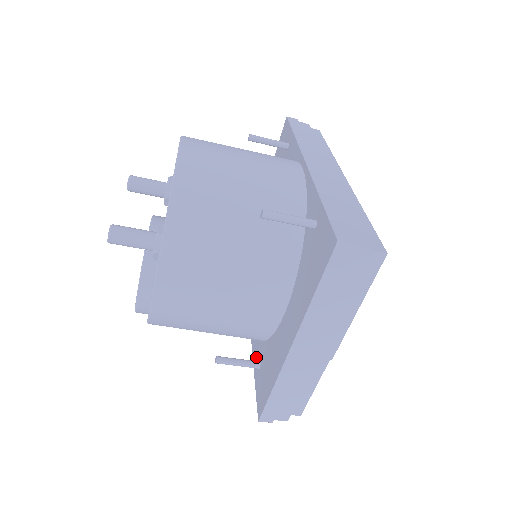
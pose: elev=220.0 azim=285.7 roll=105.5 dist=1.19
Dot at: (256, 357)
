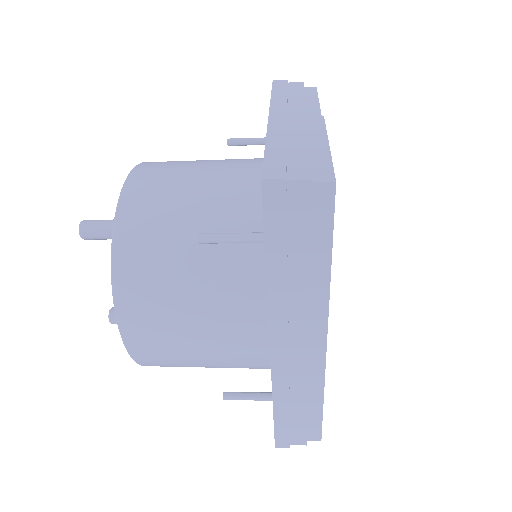
Dot at: occluded
